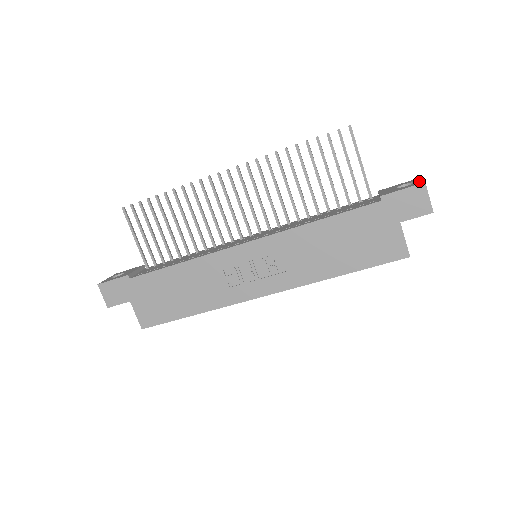
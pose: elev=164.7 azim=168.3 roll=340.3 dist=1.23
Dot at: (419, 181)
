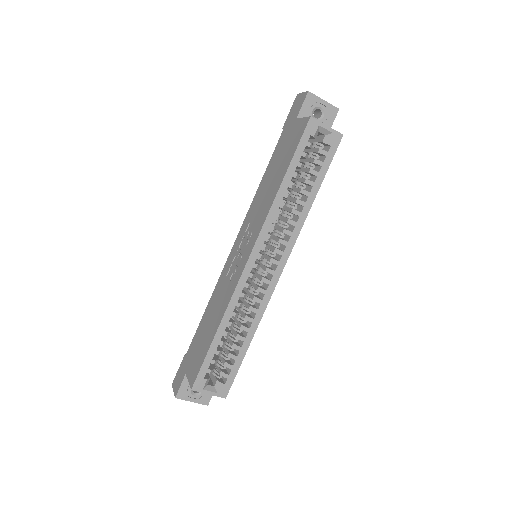
Dot at: occluded
